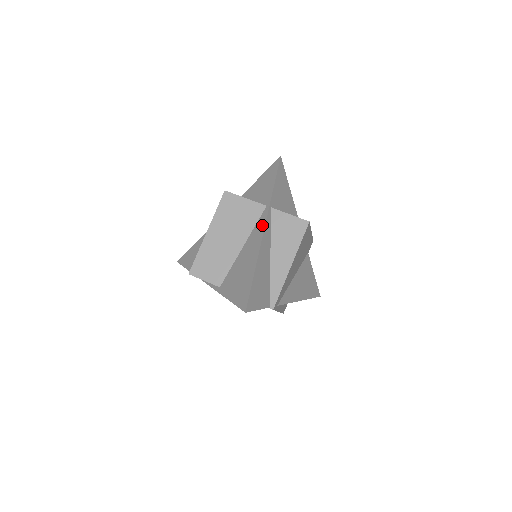
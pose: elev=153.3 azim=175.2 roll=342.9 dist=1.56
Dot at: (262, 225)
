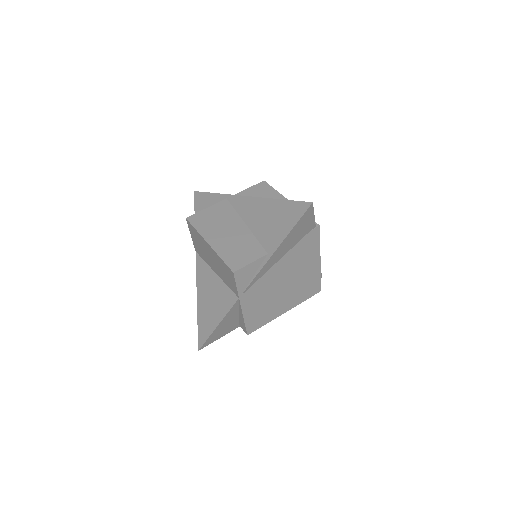
Dot at: (241, 200)
